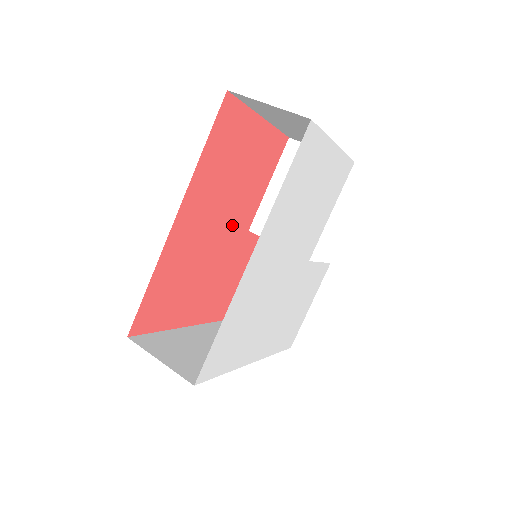
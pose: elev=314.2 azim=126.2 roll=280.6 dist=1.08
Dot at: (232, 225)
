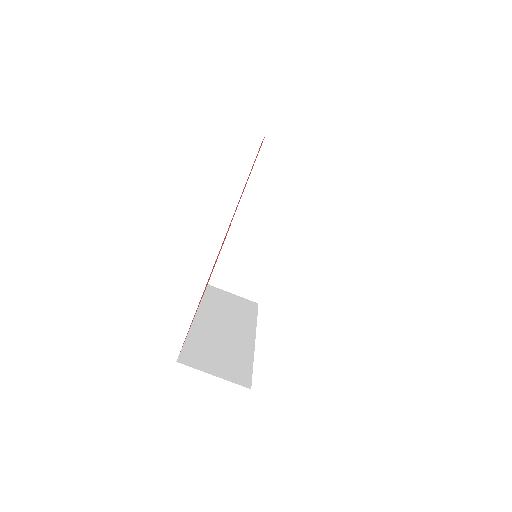
Dot at: (228, 229)
